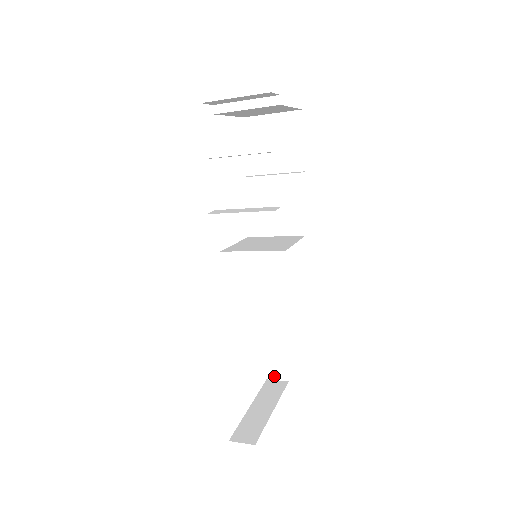
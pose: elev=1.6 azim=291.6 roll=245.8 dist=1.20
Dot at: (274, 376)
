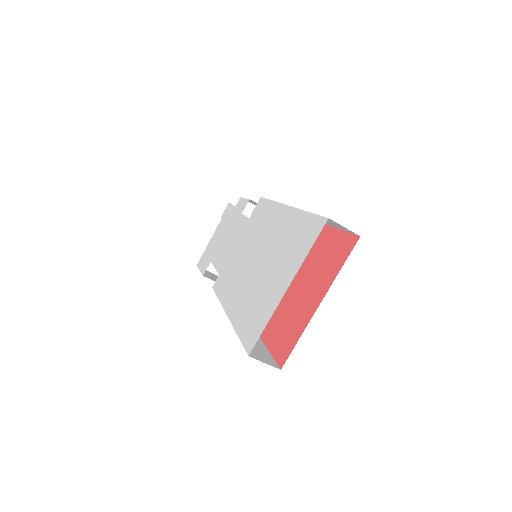
Dot at: (258, 358)
